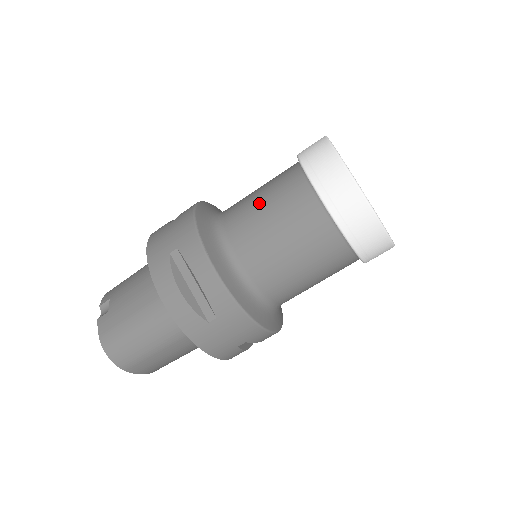
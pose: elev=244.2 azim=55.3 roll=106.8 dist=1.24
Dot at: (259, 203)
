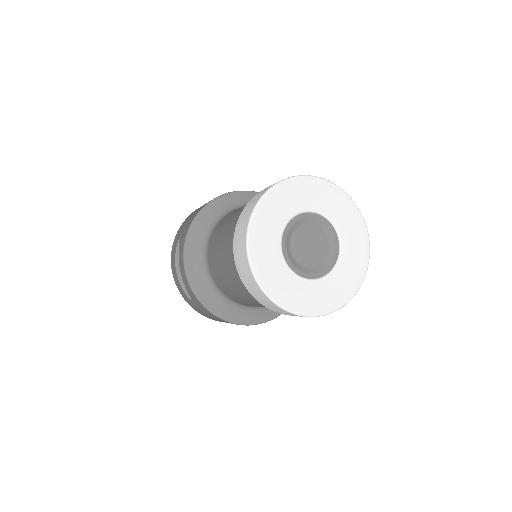
Dot at: (225, 227)
